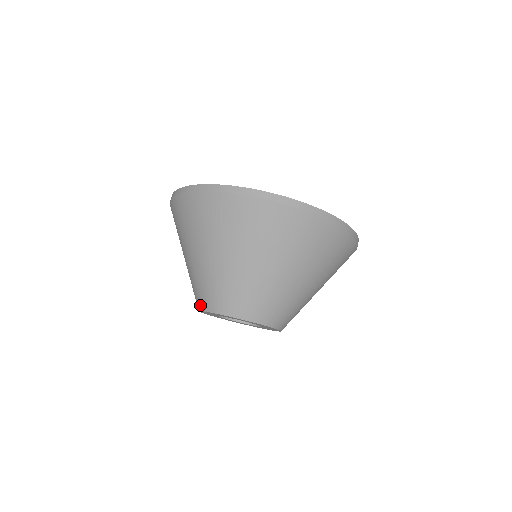
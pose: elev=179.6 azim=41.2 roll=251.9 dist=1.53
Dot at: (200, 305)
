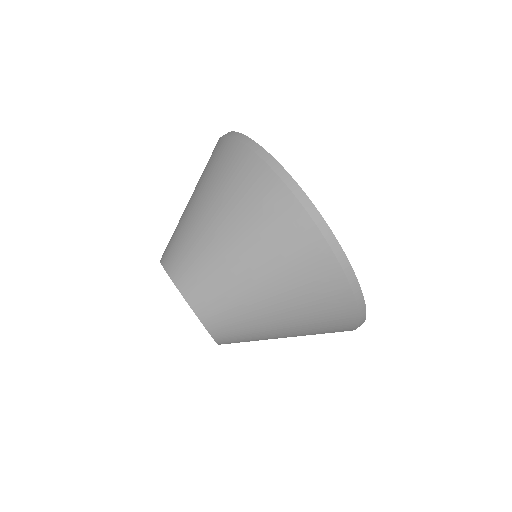
Dot at: occluded
